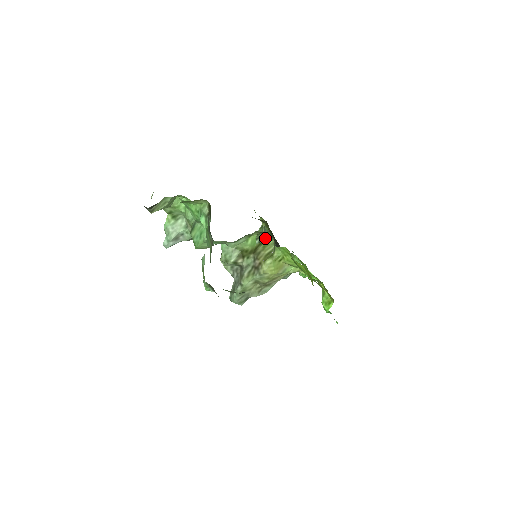
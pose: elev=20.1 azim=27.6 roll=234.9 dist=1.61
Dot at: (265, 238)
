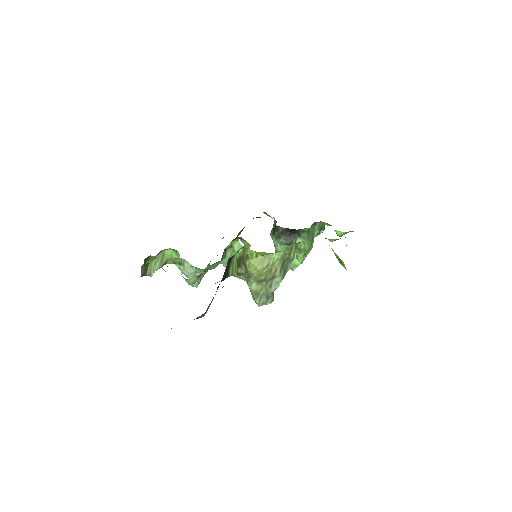
Dot at: occluded
